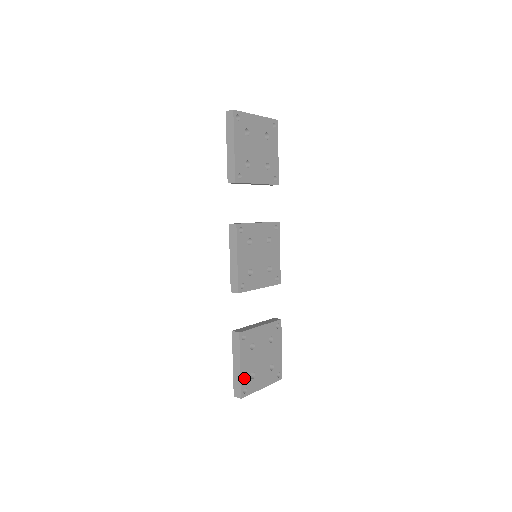
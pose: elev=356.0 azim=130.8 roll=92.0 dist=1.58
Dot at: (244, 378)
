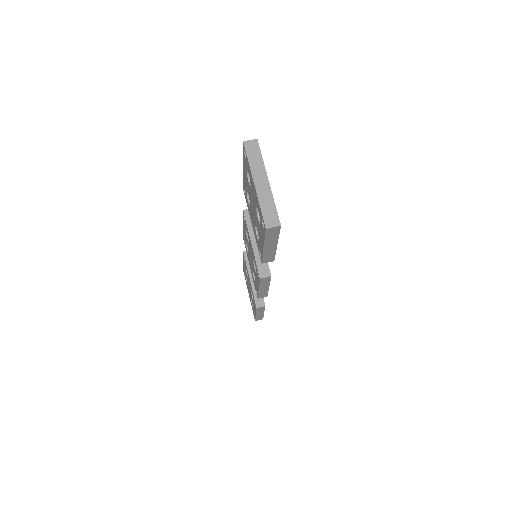
Dot at: occluded
